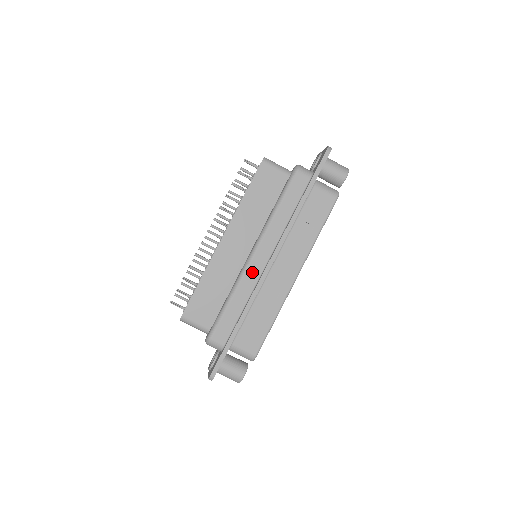
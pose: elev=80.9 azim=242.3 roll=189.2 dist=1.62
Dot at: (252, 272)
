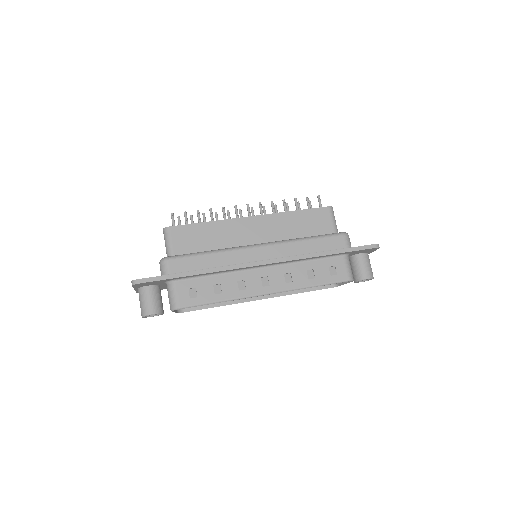
Dot at: (245, 254)
